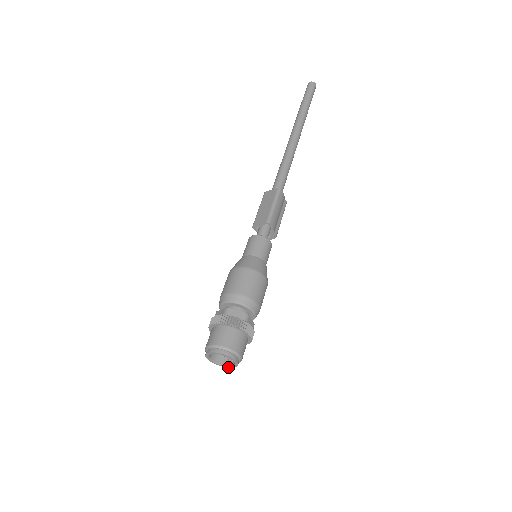
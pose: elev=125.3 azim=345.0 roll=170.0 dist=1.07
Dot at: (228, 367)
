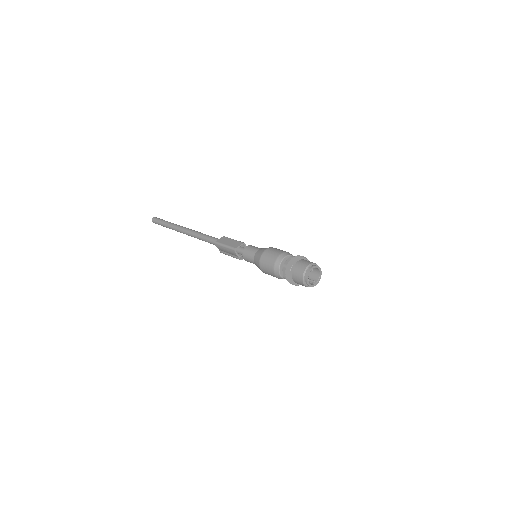
Dot at: occluded
